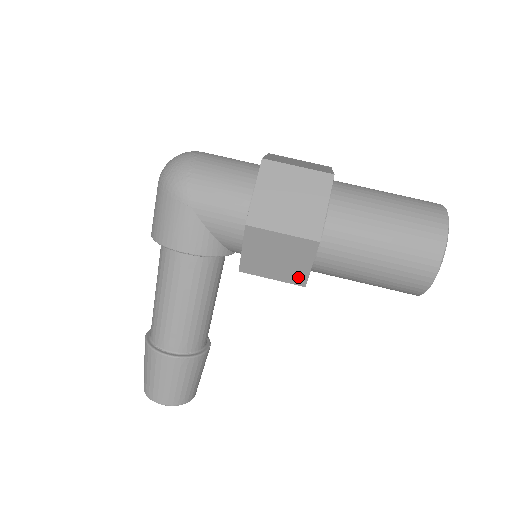
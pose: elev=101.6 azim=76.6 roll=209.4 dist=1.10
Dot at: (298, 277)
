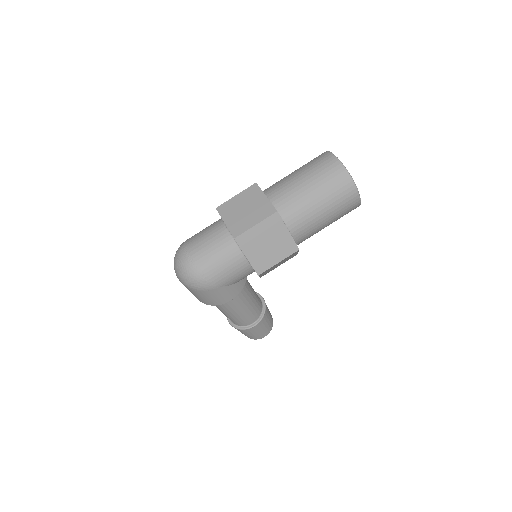
Dot at: occluded
